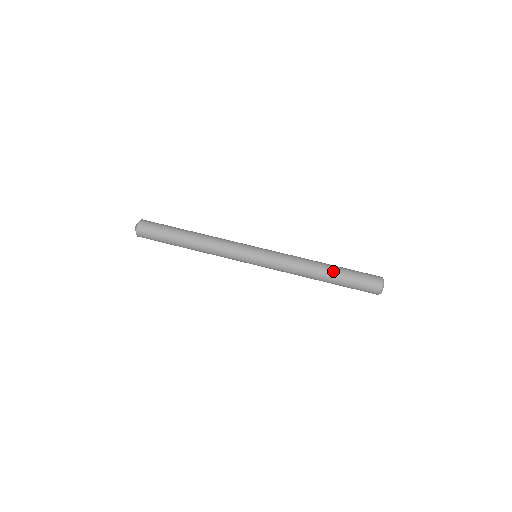
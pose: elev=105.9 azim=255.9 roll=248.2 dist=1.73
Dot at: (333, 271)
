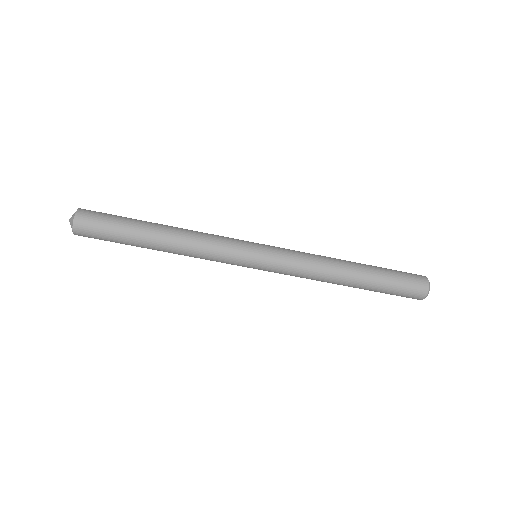
Dot at: (365, 270)
